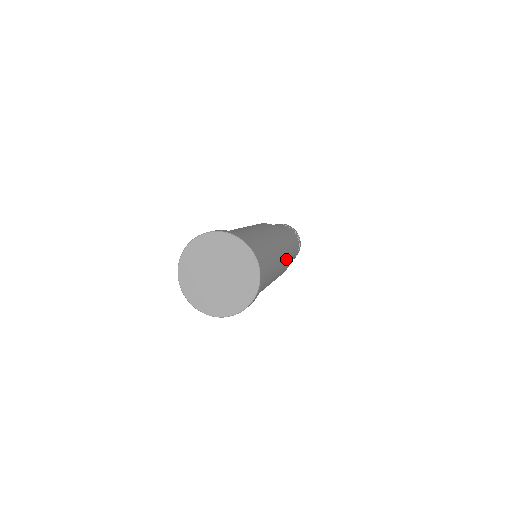
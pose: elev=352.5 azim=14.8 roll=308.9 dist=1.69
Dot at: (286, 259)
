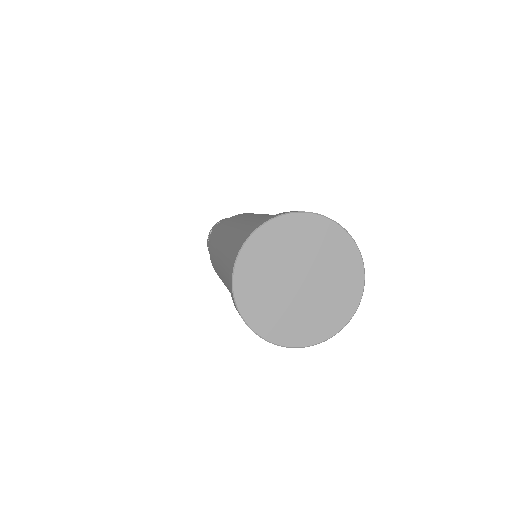
Dot at: occluded
